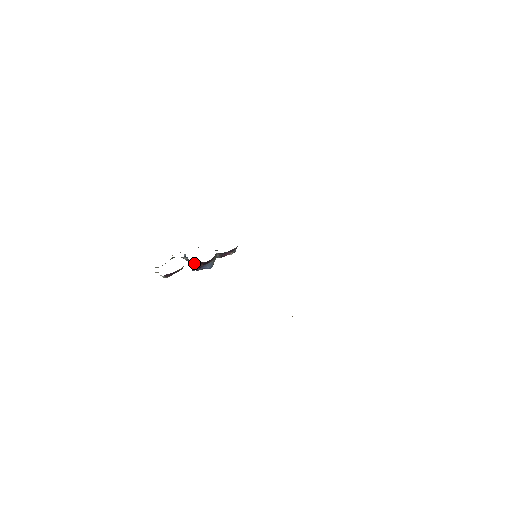
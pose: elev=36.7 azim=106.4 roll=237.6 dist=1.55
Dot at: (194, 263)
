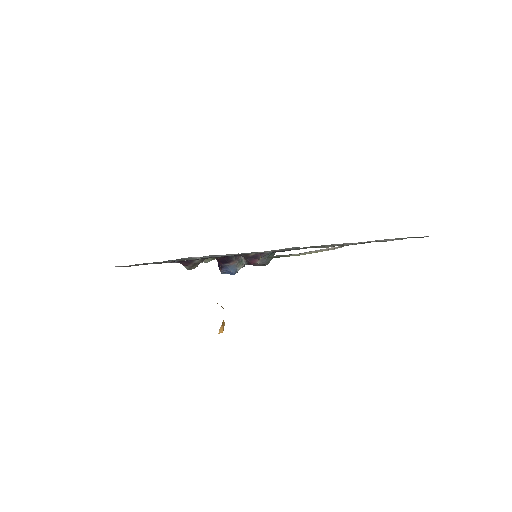
Dot at: occluded
